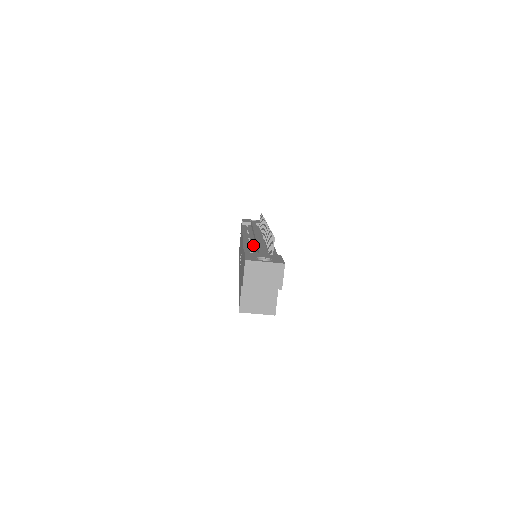
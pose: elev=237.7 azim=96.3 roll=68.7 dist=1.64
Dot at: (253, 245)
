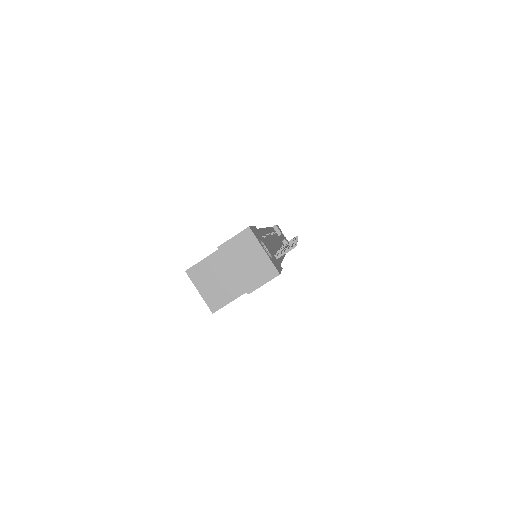
Dot at: occluded
